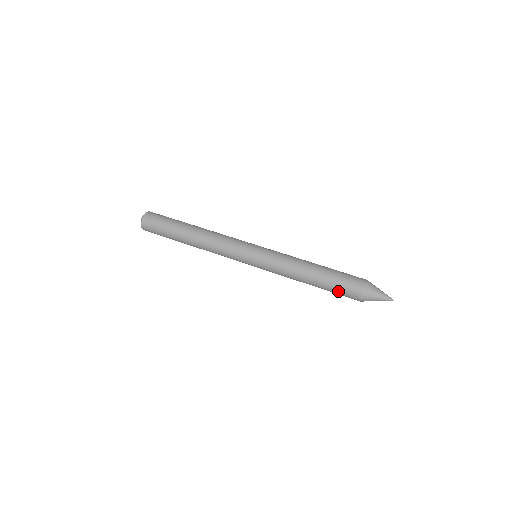
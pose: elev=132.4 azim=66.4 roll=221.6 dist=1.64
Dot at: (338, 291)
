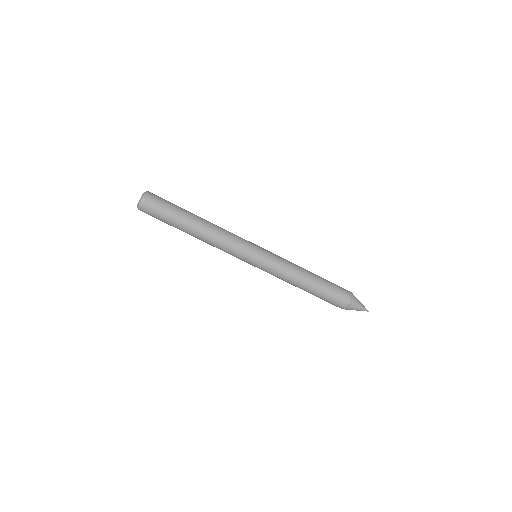
Dot at: (324, 300)
